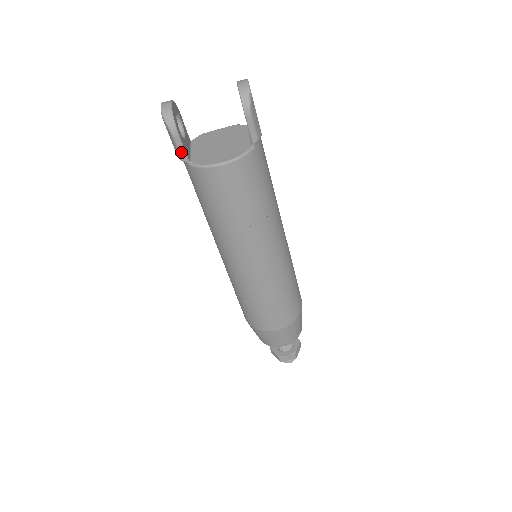
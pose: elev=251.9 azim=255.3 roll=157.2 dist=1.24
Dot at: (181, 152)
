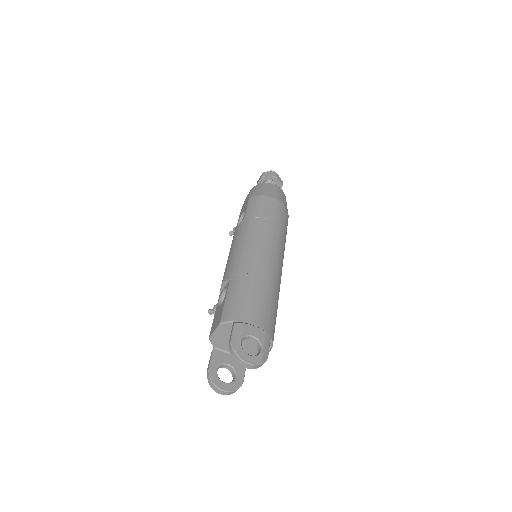
Dot at: (244, 370)
